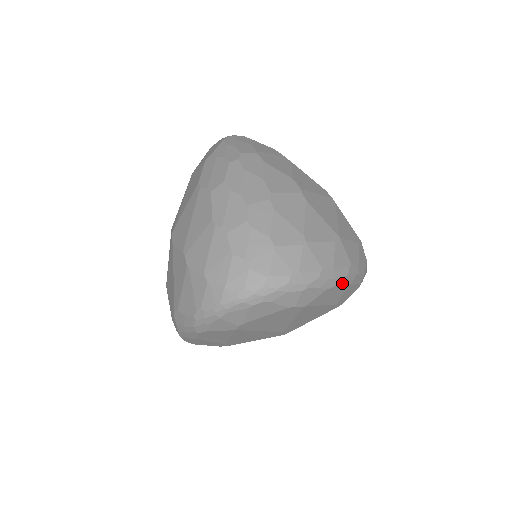
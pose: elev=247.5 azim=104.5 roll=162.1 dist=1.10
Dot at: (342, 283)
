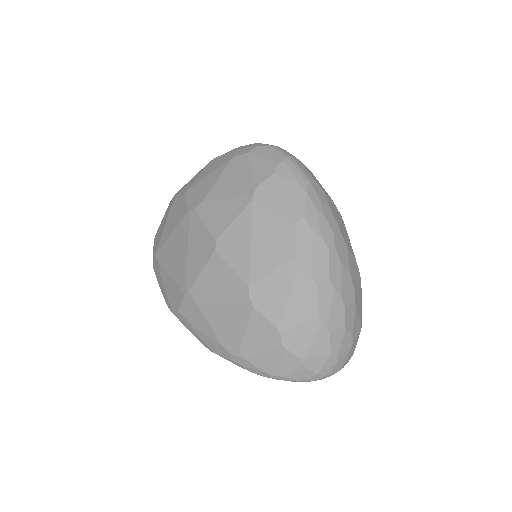
Dot at: occluded
